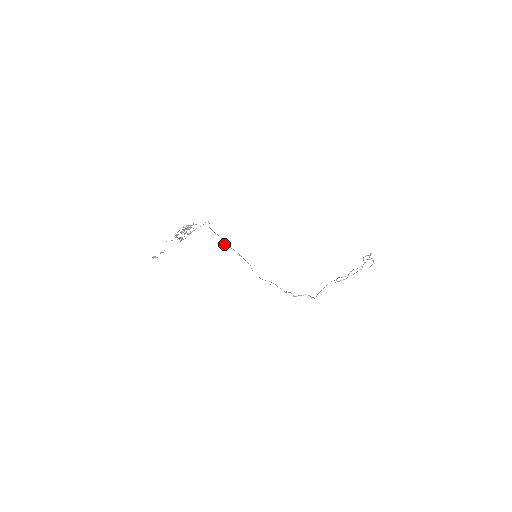
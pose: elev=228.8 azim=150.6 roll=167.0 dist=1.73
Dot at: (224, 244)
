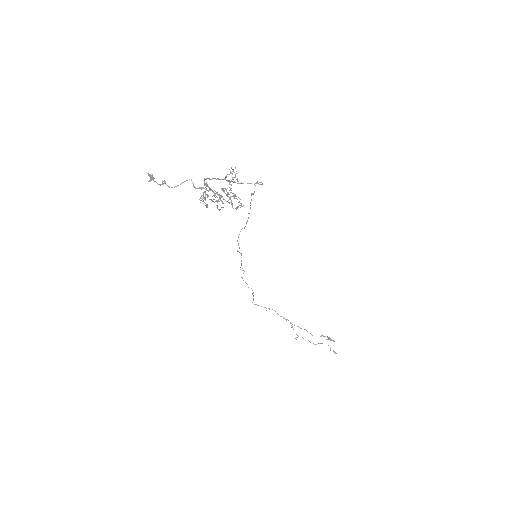
Dot at: occluded
